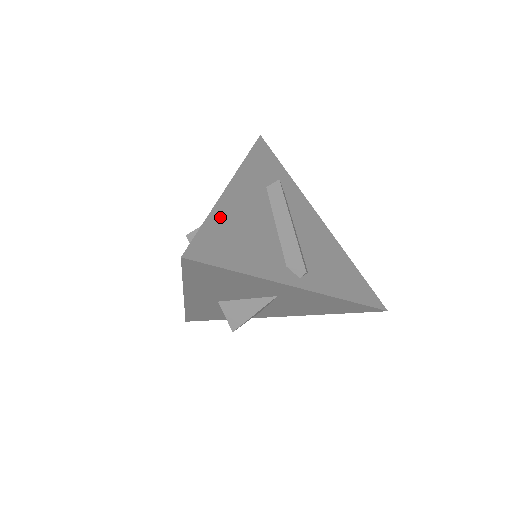
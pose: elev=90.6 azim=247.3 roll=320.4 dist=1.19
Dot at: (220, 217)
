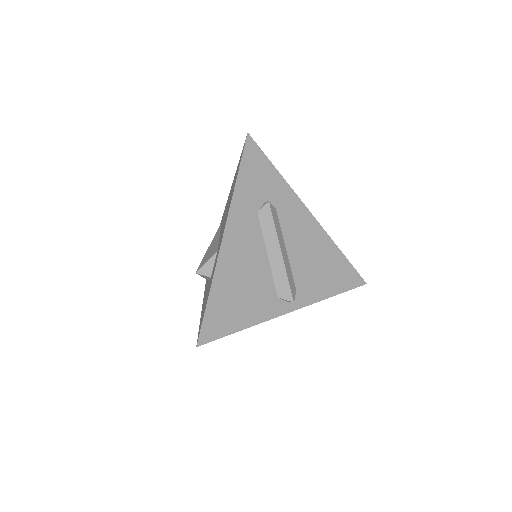
Dot at: (220, 284)
